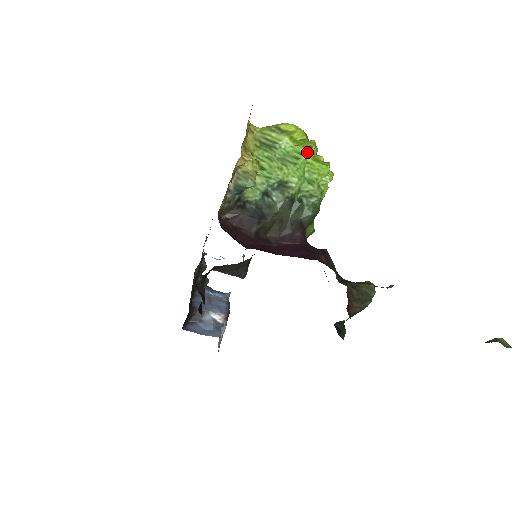
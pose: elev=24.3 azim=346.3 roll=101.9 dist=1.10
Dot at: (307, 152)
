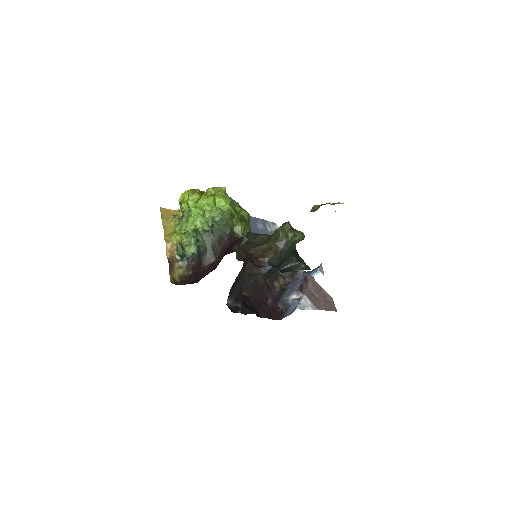
Dot at: (189, 205)
